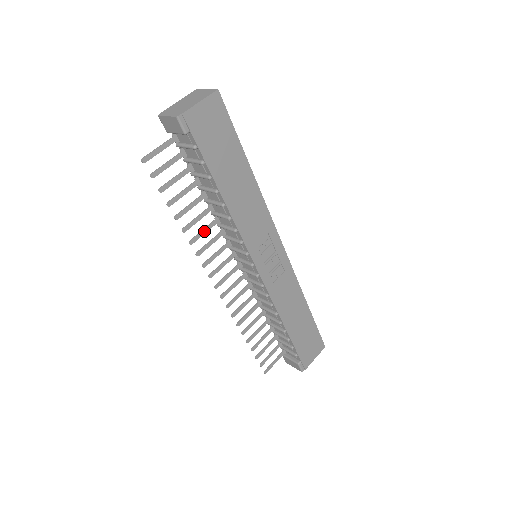
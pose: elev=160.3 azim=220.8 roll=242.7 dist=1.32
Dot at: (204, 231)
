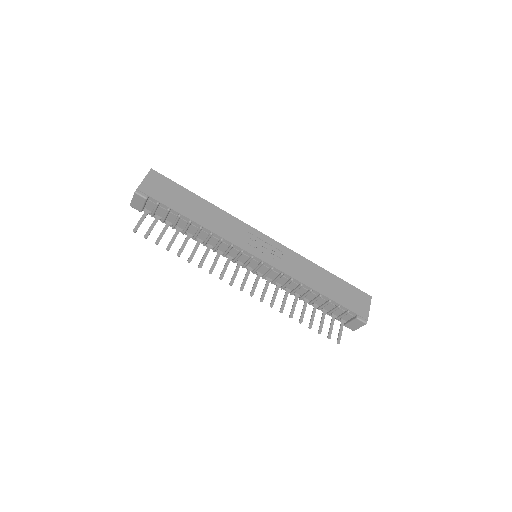
Dot at: (205, 256)
